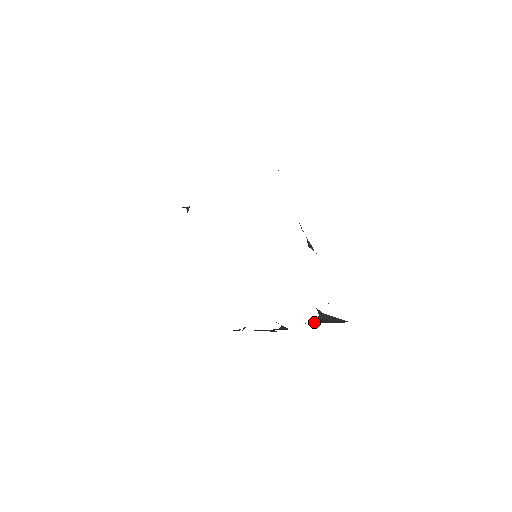
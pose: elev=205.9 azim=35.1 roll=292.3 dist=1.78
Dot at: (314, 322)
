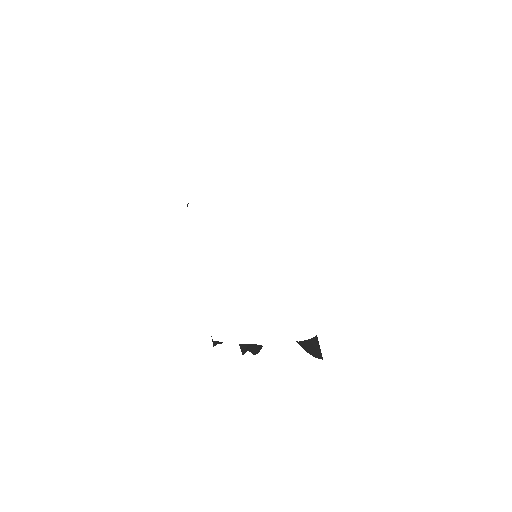
Dot at: (304, 344)
